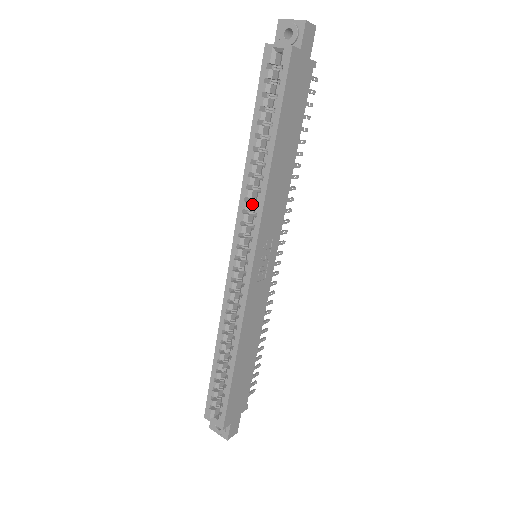
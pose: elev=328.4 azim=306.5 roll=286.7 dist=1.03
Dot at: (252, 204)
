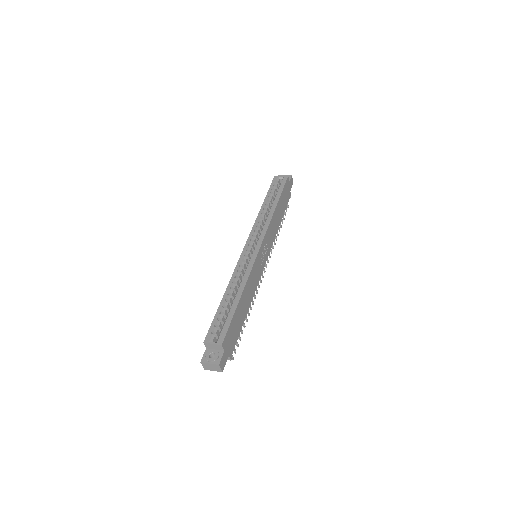
Dot at: (261, 226)
